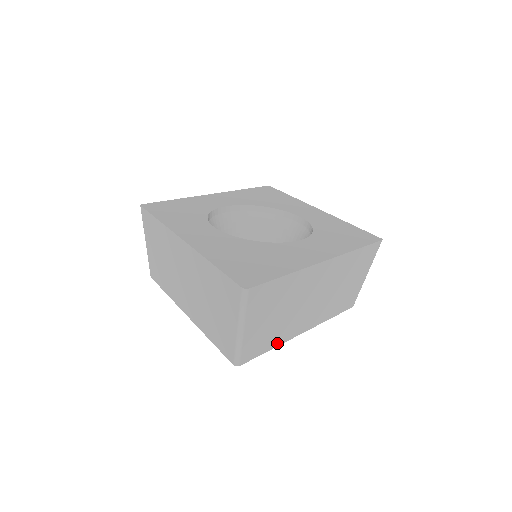
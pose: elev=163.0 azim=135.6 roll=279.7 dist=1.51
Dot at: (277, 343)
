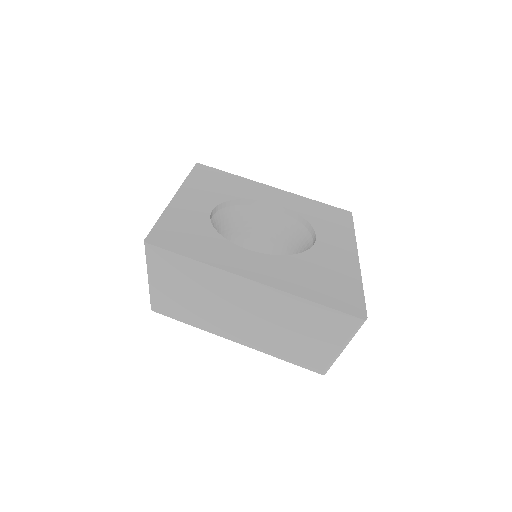
Dot at: occluded
